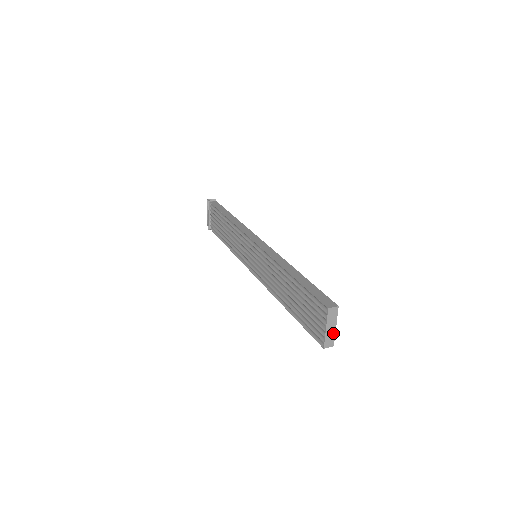
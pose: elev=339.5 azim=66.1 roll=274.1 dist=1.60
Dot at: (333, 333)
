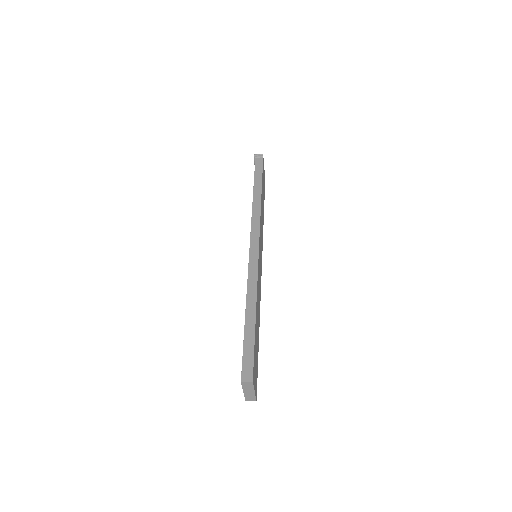
Dot at: (253, 394)
